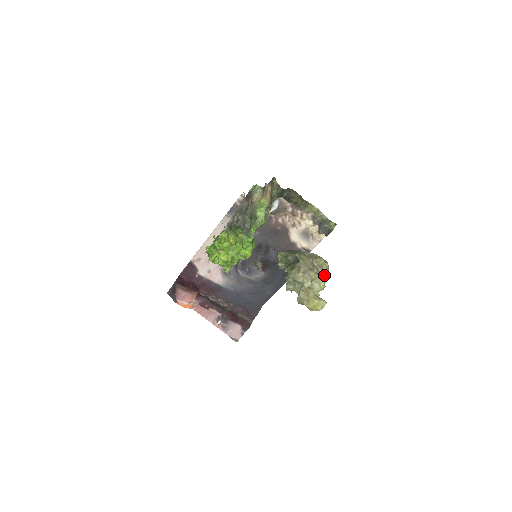
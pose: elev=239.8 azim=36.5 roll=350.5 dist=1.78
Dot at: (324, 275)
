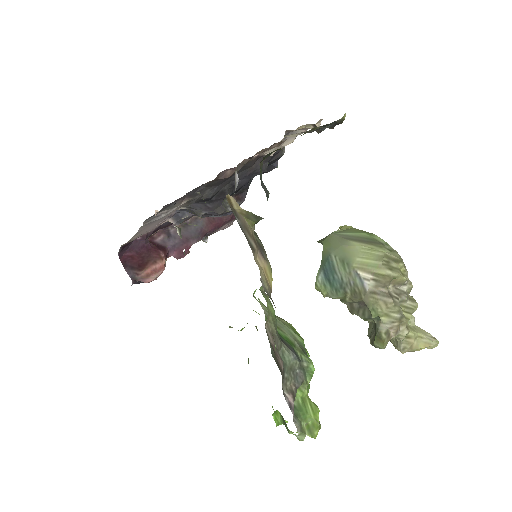
Dot at: (407, 287)
